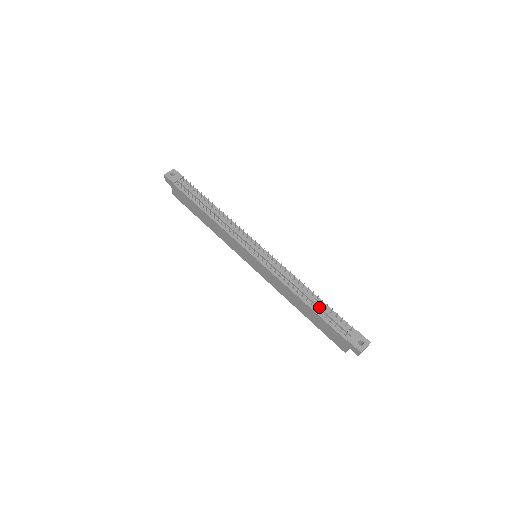
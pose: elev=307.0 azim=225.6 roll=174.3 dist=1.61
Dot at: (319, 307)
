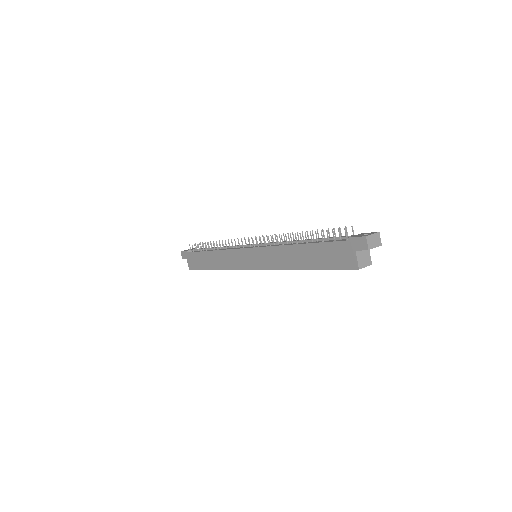
Dot at: (315, 239)
